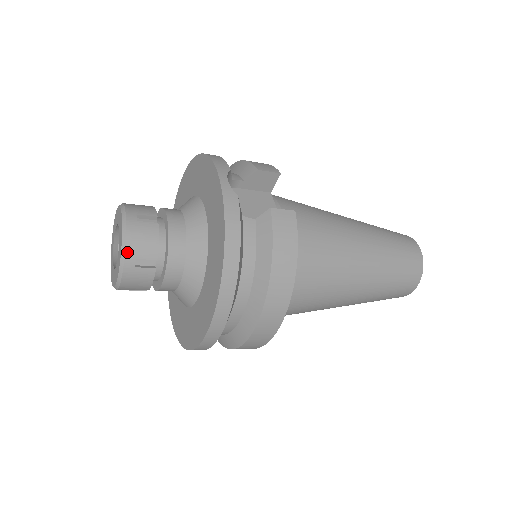
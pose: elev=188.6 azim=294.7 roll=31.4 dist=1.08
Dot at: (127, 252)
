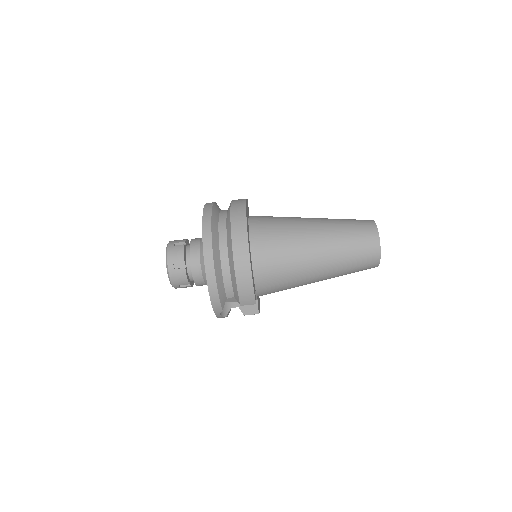
Dot at: (170, 242)
